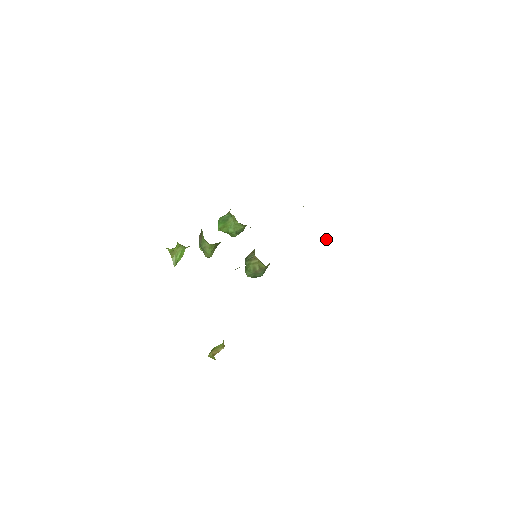
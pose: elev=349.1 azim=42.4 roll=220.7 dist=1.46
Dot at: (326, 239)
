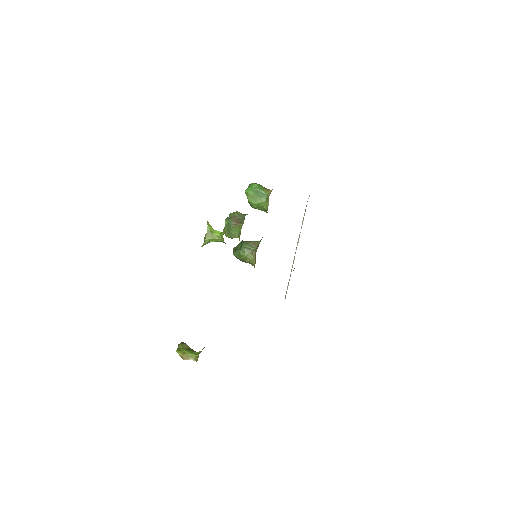
Dot at: occluded
